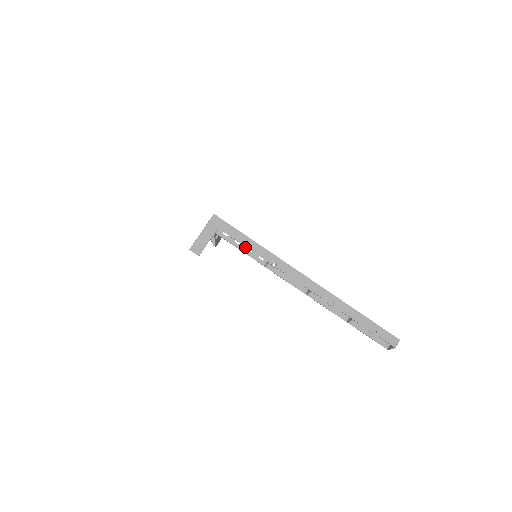
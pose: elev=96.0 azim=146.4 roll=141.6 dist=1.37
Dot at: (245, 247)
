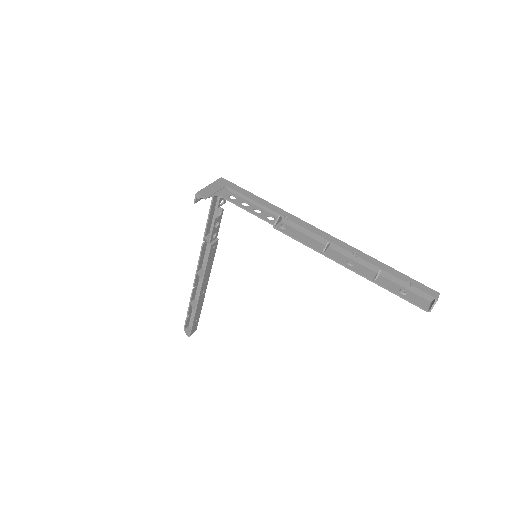
Dot at: (252, 209)
